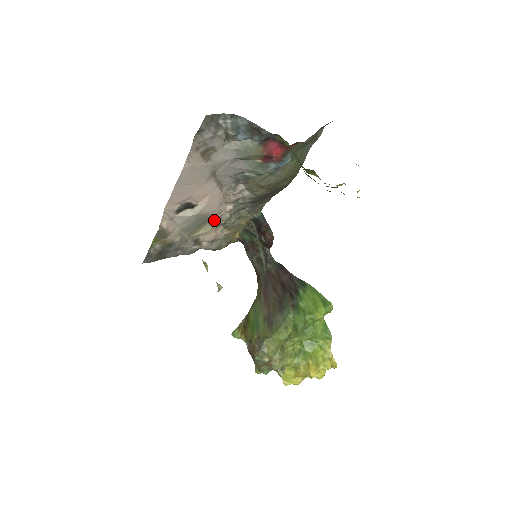
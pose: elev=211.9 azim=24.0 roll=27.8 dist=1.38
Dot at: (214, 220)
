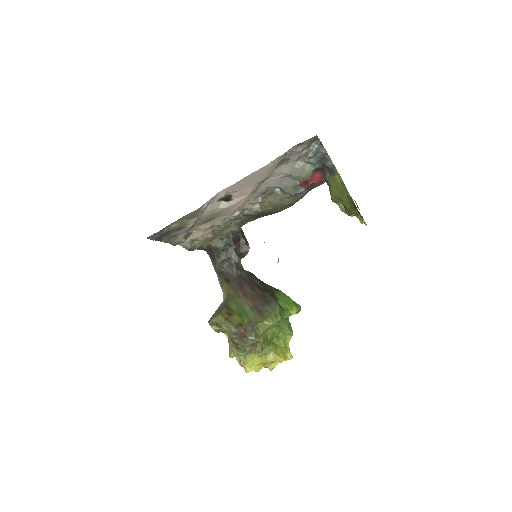
Dot at: (218, 220)
